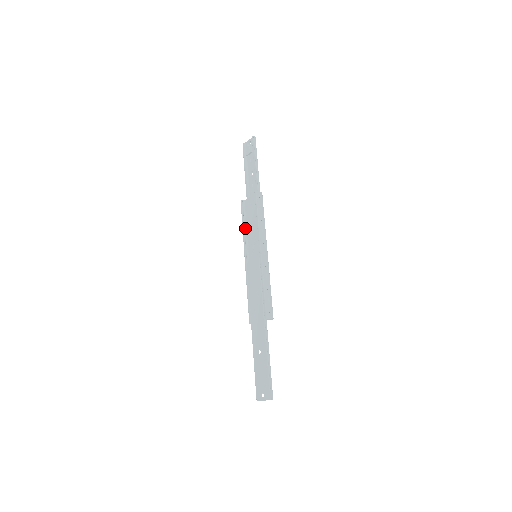
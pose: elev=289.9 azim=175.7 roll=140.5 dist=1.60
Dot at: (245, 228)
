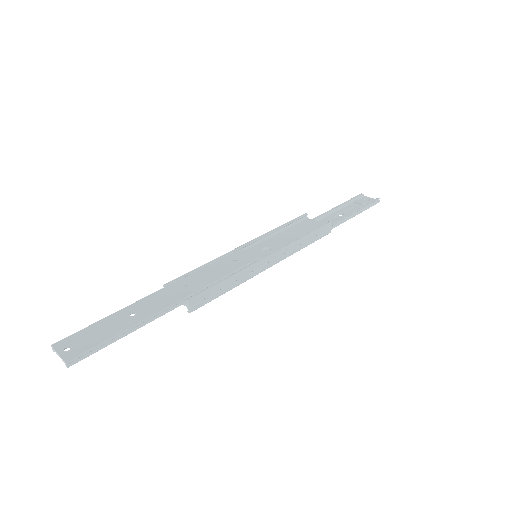
Dot at: (279, 231)
